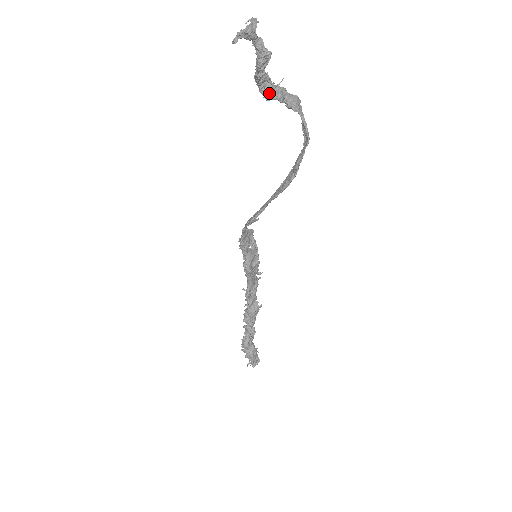
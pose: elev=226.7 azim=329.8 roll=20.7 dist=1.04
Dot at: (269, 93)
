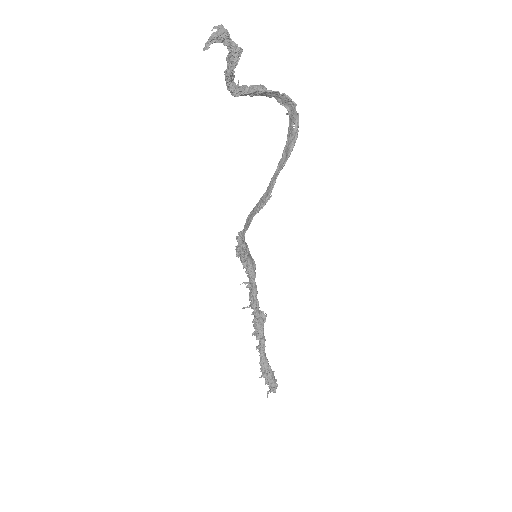
Dot at: (237, 90)
